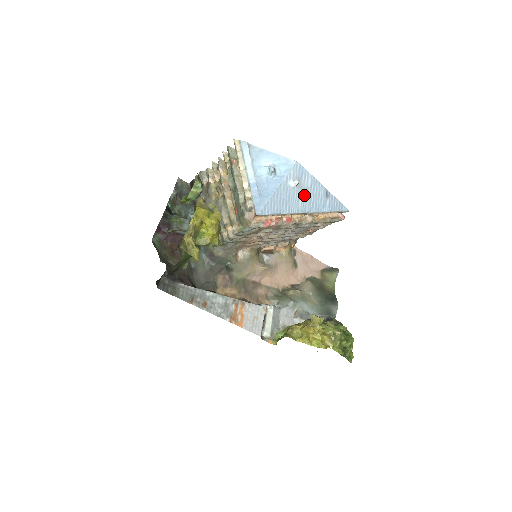
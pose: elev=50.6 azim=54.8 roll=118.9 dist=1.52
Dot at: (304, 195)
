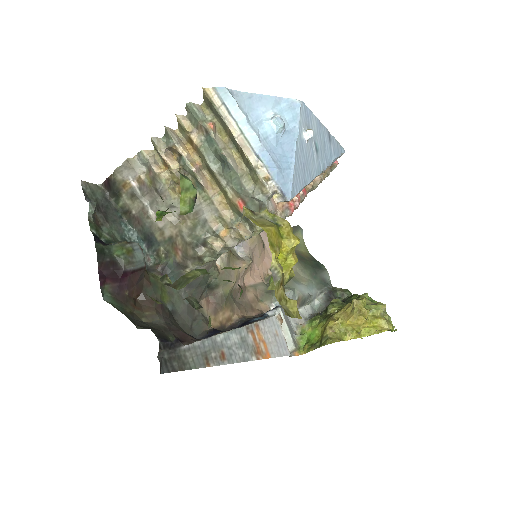
Dot at: (315, 148)
